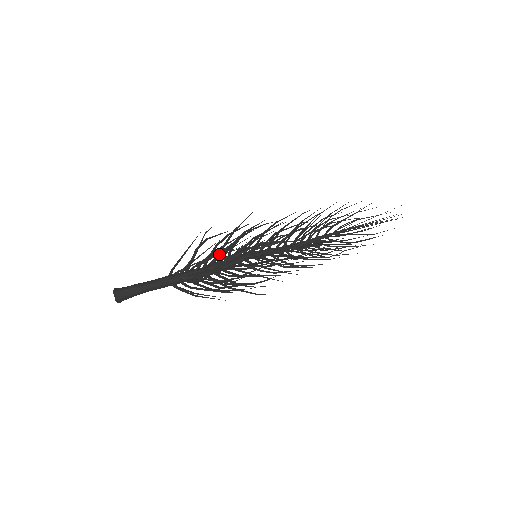
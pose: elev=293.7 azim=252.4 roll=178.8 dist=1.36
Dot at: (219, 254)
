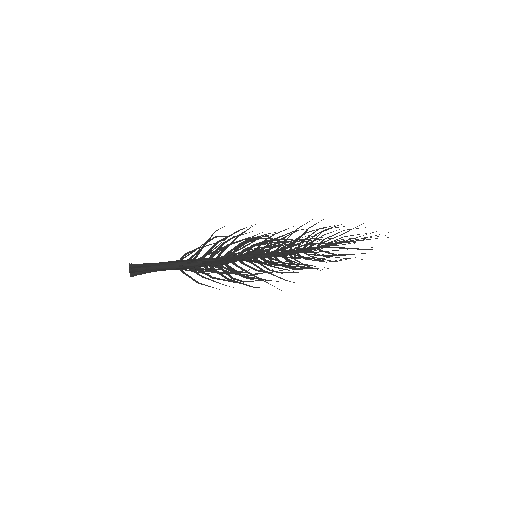
Dot at: occluded
